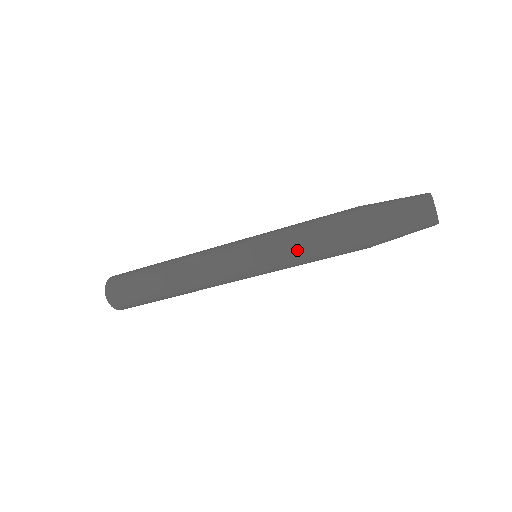
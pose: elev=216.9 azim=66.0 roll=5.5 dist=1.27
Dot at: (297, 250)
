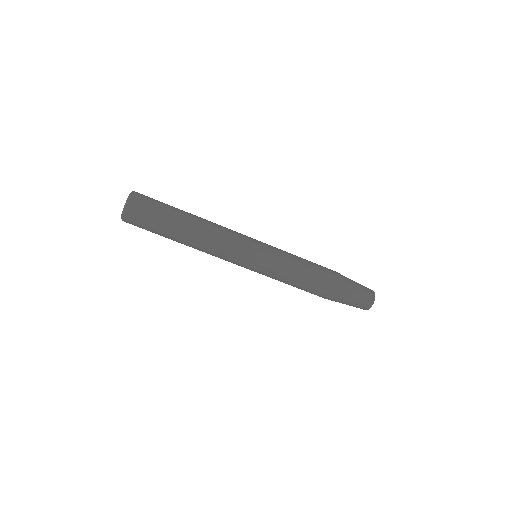
Dot at: (290, 276)
